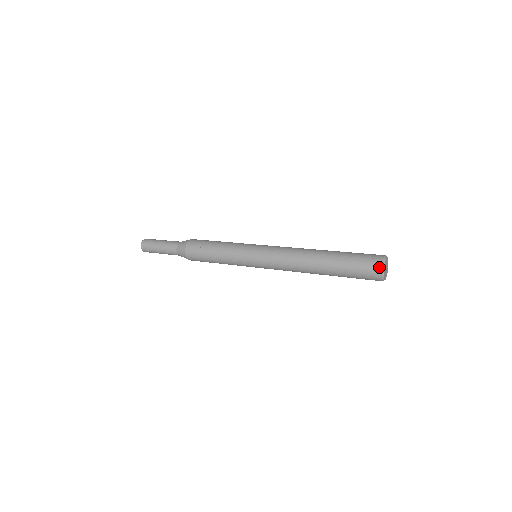
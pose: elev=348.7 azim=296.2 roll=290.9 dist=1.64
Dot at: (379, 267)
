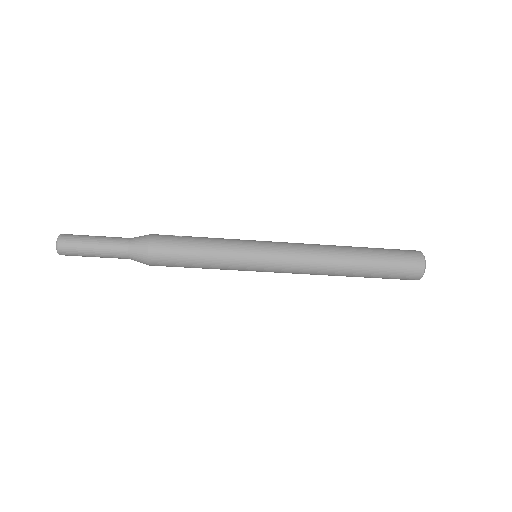
Dot at: (417, 251)
